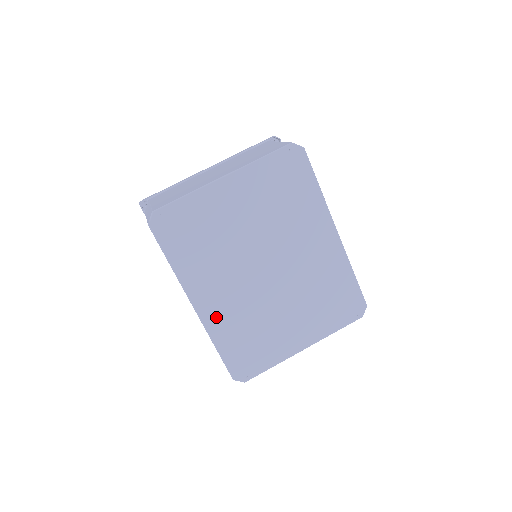
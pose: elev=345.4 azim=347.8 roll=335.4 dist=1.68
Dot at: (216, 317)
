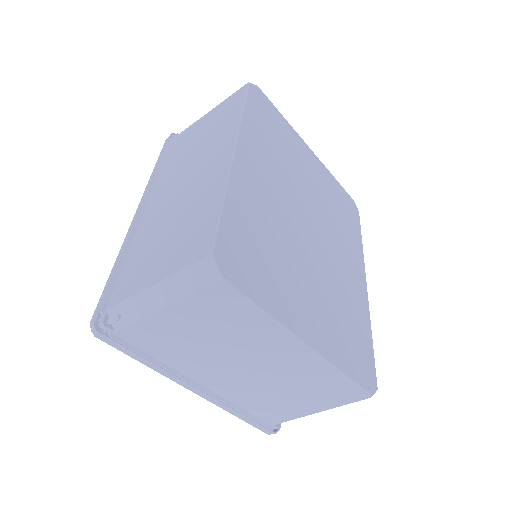
Dot at: (247, 183)
